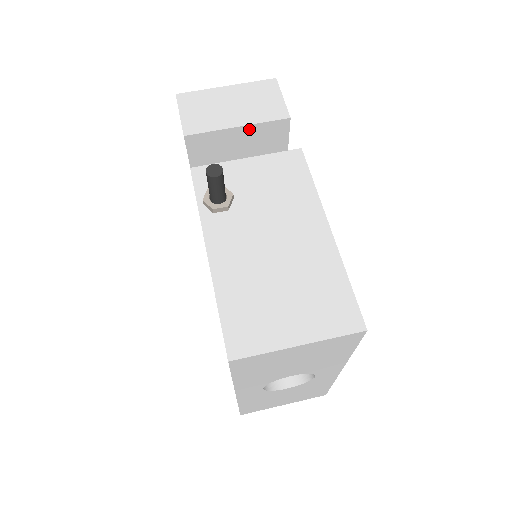
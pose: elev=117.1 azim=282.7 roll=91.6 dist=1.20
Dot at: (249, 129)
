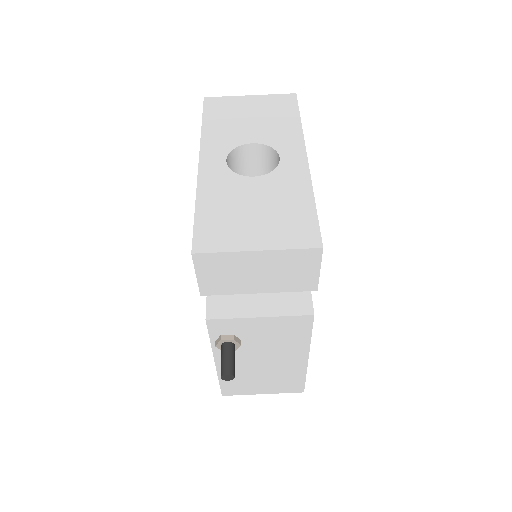
Dot at: occluded
